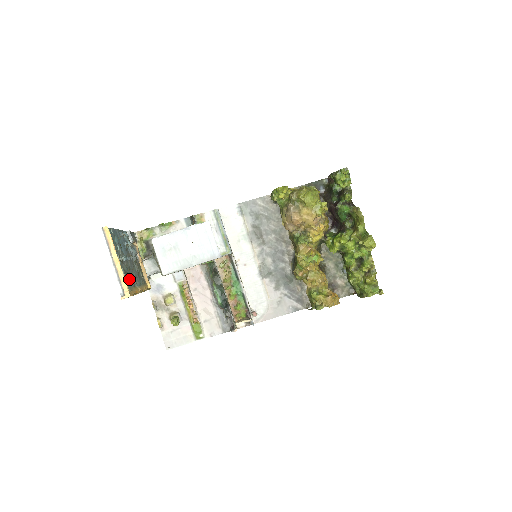
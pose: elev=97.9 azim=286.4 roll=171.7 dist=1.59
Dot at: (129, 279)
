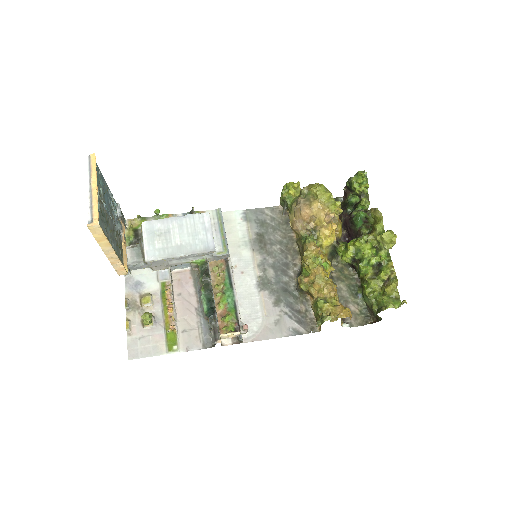
Dot at: (104, 223)
